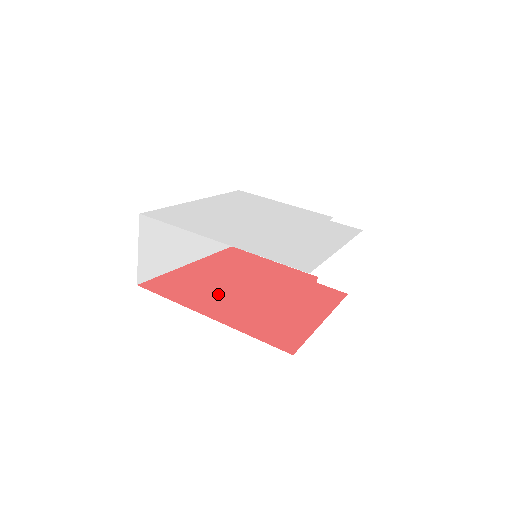
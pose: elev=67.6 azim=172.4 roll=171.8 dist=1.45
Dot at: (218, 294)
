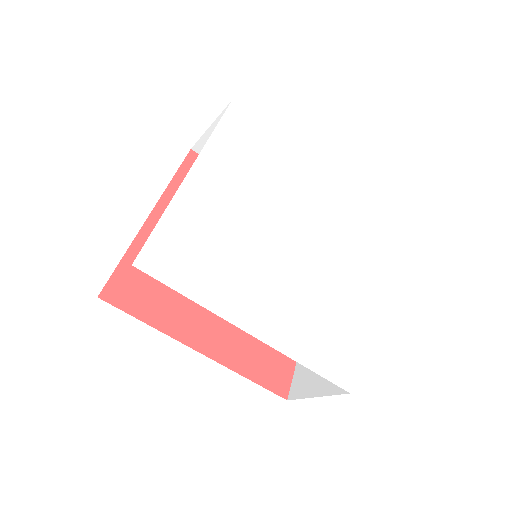
Dot at: occluded
